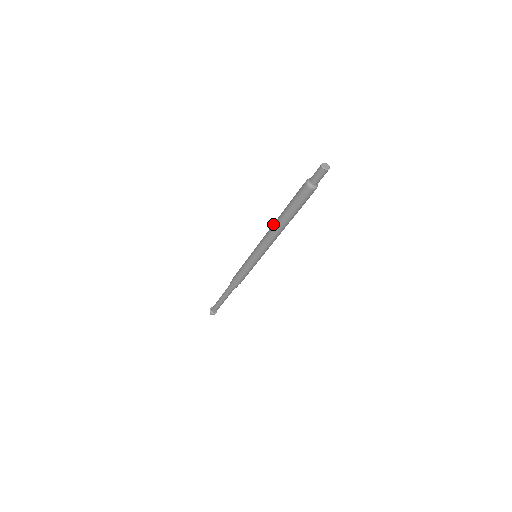
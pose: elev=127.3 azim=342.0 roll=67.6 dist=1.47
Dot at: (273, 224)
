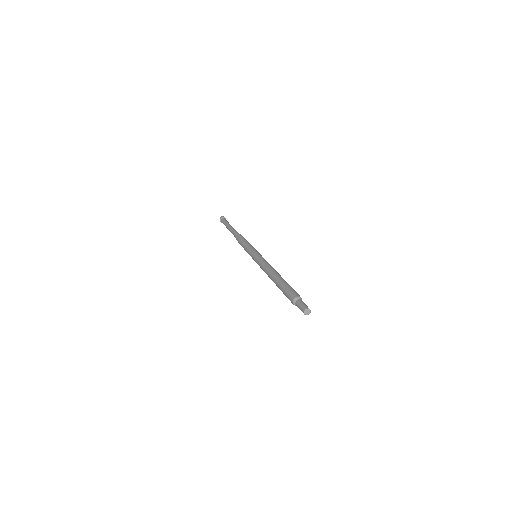
Dot at: (268, 275)
